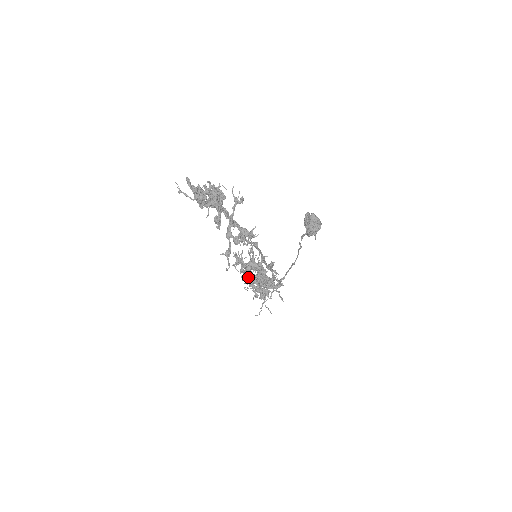
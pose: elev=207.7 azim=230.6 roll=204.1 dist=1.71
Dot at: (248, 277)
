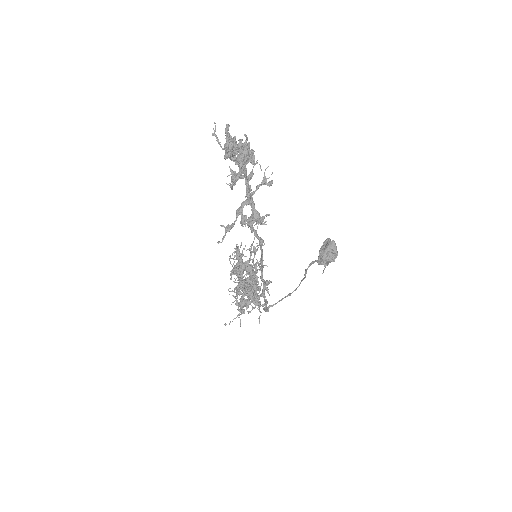
Dot at: (237, 273)
